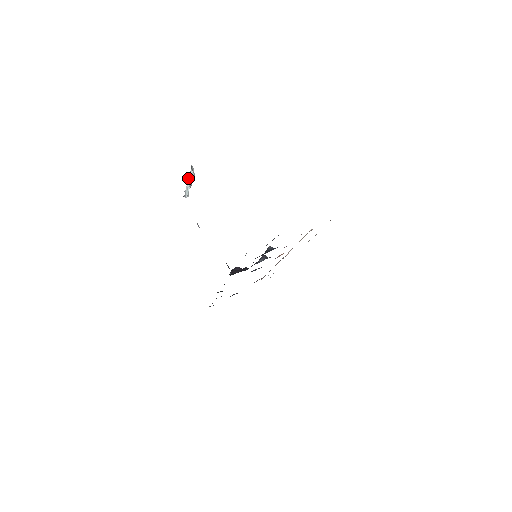
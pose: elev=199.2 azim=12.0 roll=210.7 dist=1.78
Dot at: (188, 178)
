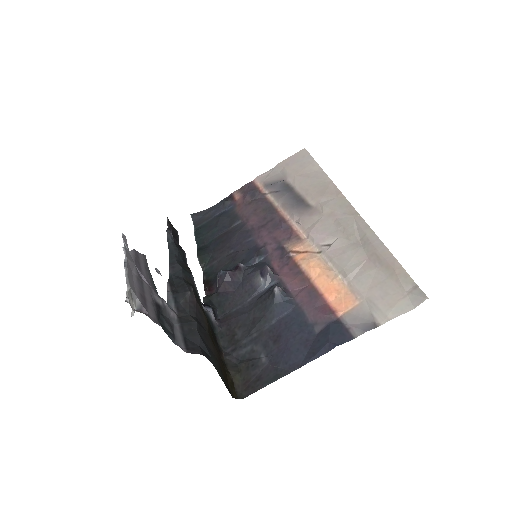
Dot at: occluded
